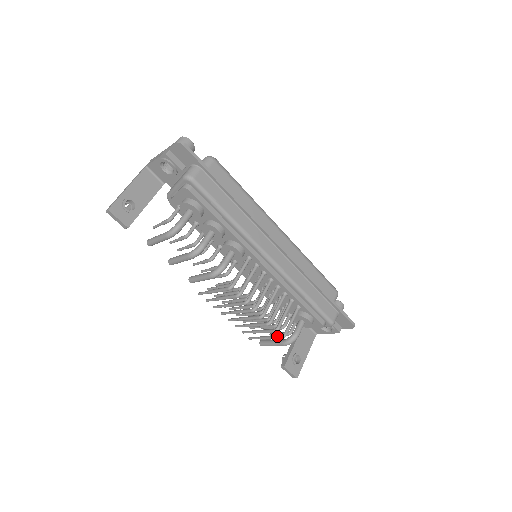
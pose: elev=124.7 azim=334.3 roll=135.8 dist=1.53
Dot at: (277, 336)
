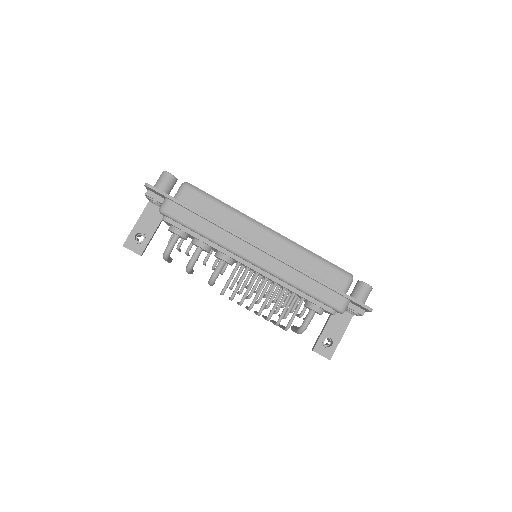
Dot at: (284, 328)
